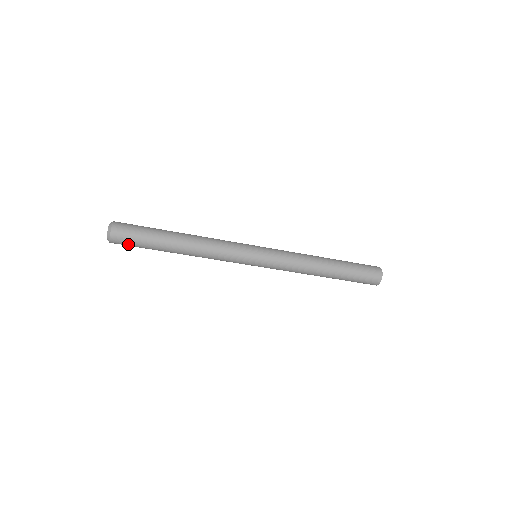
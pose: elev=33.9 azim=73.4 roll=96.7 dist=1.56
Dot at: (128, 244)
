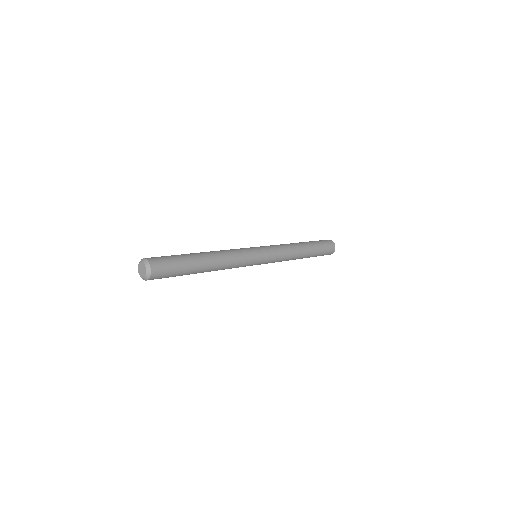
Dot at: occluded
